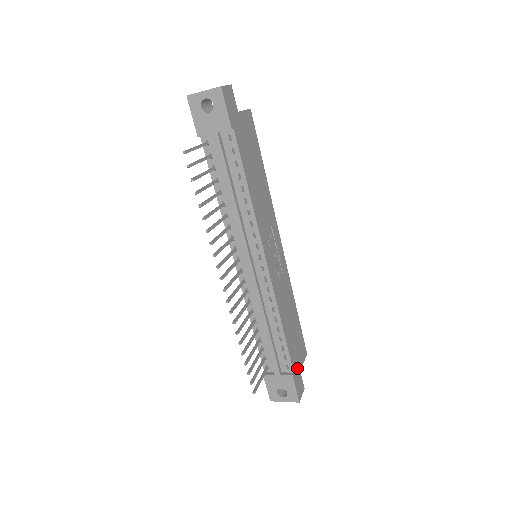
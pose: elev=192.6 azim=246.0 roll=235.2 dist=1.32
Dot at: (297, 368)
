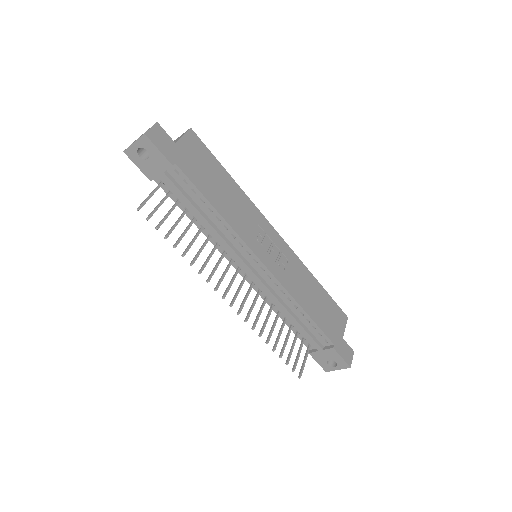
Dot at: (338, 338)
